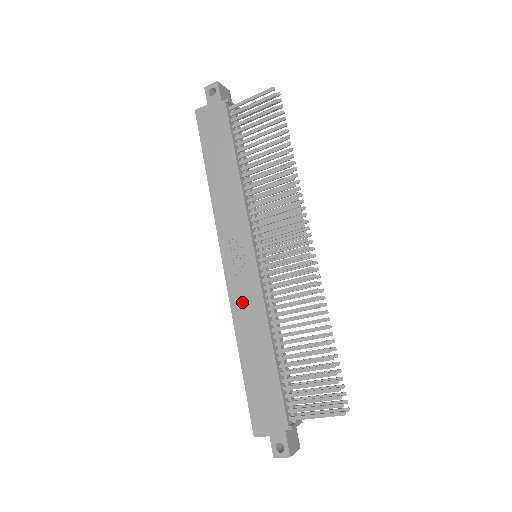
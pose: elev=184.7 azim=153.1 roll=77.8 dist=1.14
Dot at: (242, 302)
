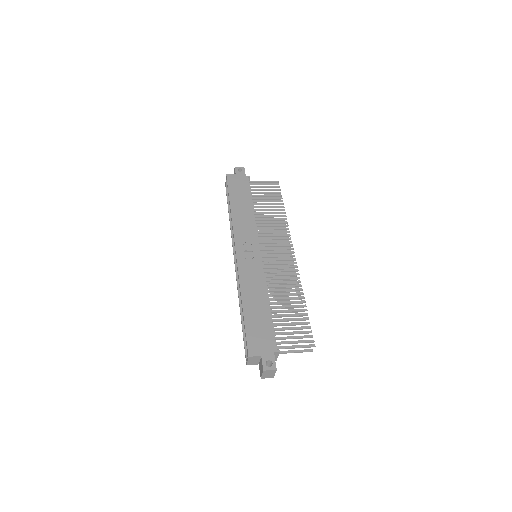
Dot at: (248, 274)
